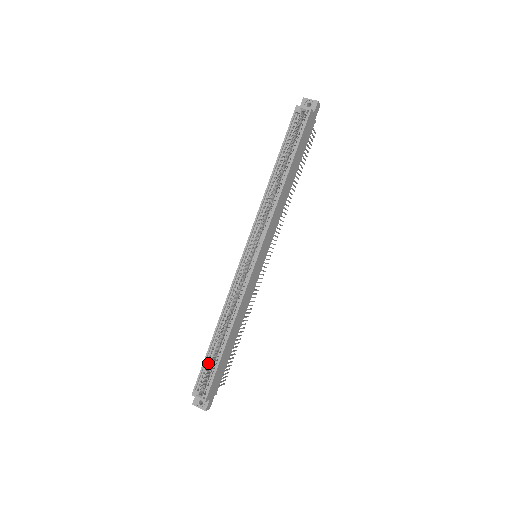
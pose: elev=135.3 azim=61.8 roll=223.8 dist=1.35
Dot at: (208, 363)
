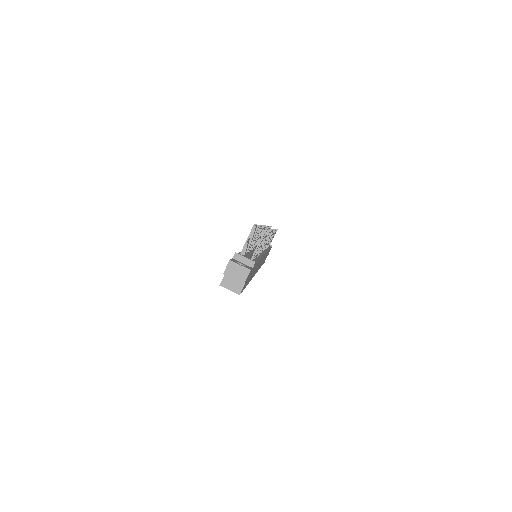
Dot at: occluded
